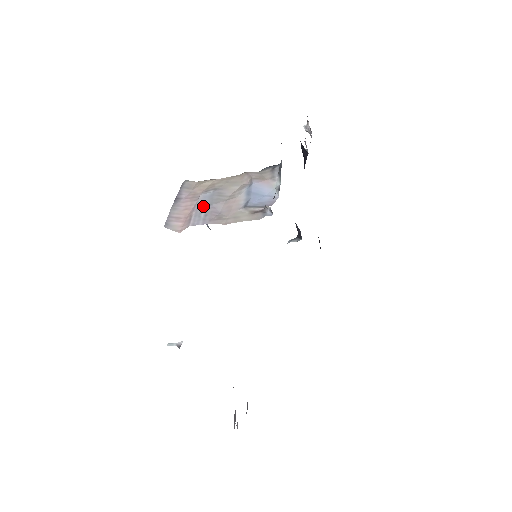
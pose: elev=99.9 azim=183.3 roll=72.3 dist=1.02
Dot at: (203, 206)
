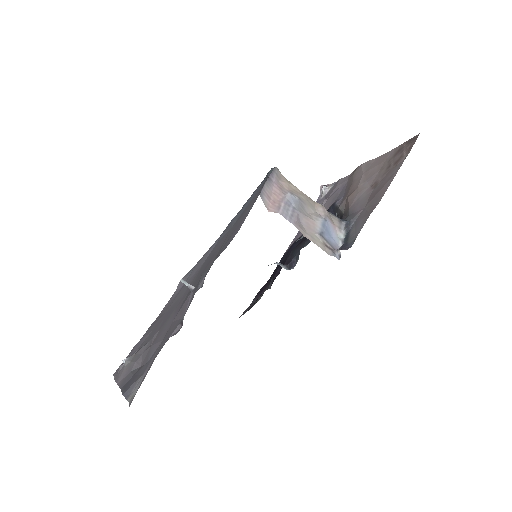
Dot at: (291, 205)
